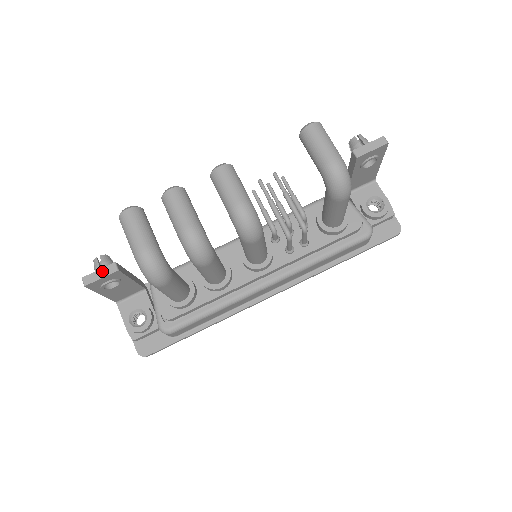
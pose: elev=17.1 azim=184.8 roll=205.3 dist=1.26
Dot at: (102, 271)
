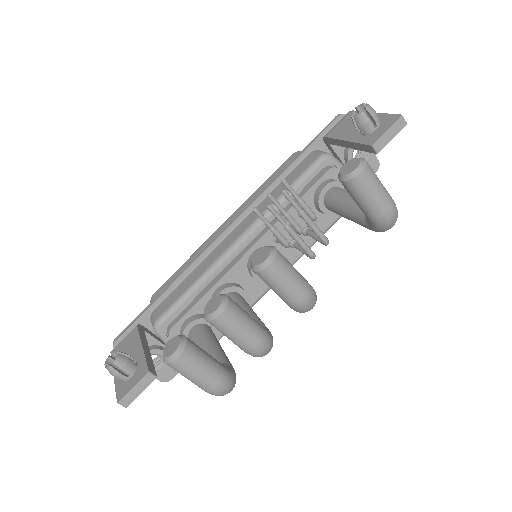
Dot at: (138, 387)
